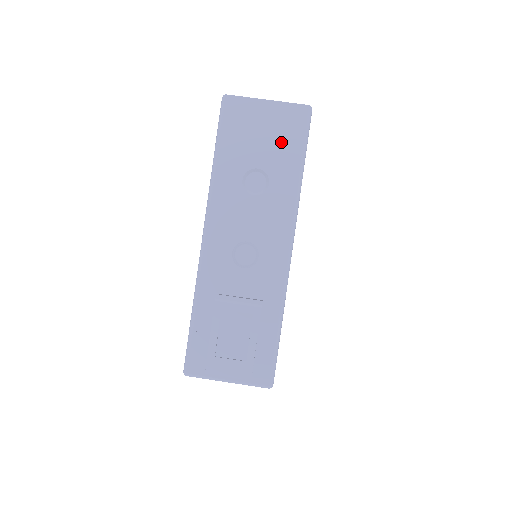
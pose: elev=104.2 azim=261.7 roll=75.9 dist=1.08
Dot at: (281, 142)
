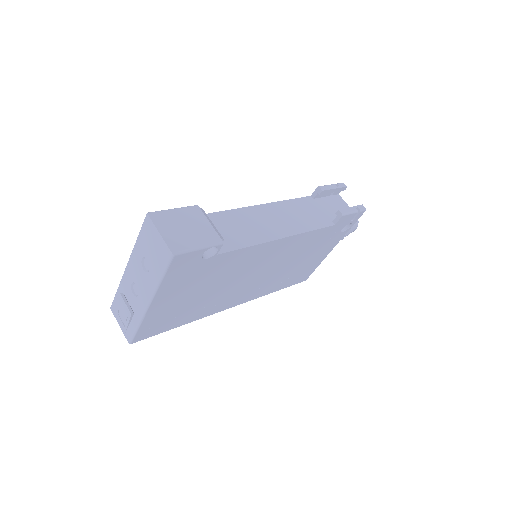
Dot at: (158, 258)
